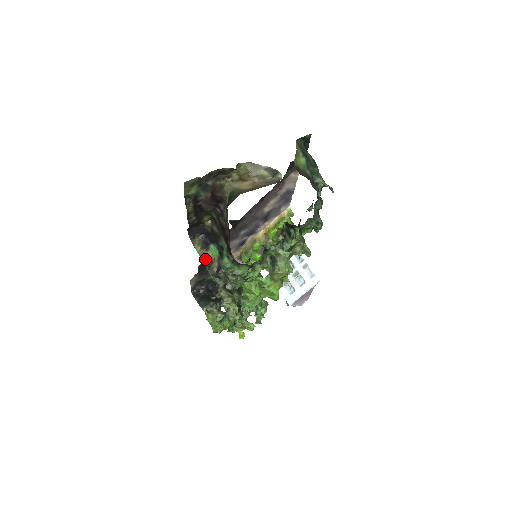
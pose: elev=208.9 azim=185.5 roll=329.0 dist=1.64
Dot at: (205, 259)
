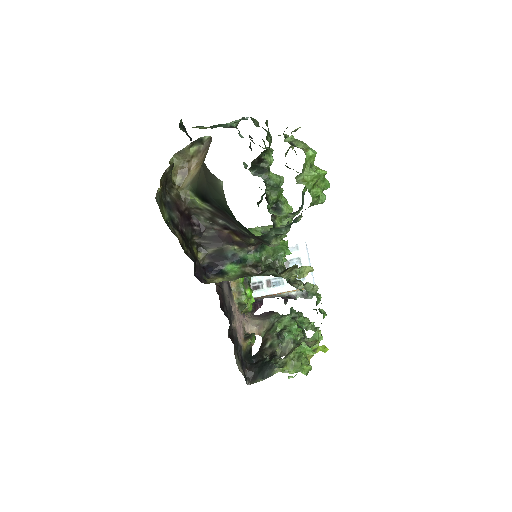
Dot at: (236, 278)
